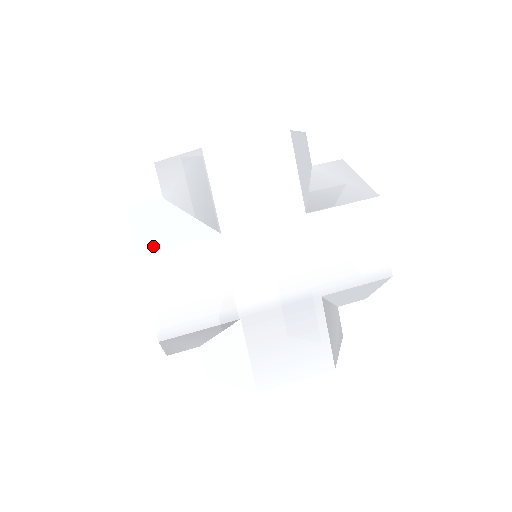
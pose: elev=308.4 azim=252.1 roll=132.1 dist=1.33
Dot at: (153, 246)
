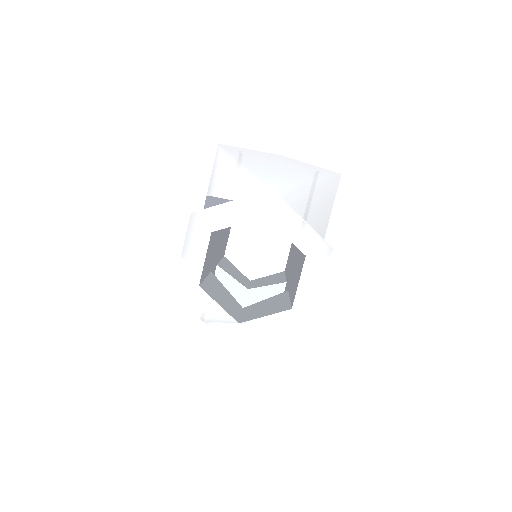
Dot at: (289, 358)
